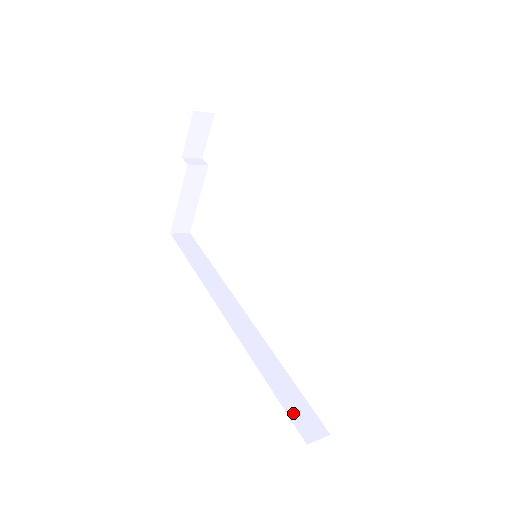
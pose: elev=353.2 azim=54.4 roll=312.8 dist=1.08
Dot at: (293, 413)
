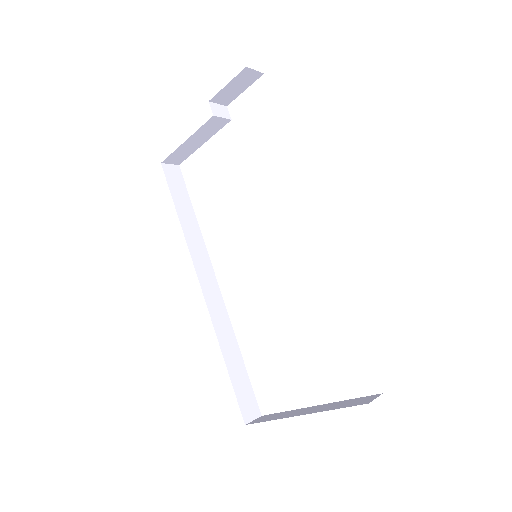
Dot at: (240, 395)
